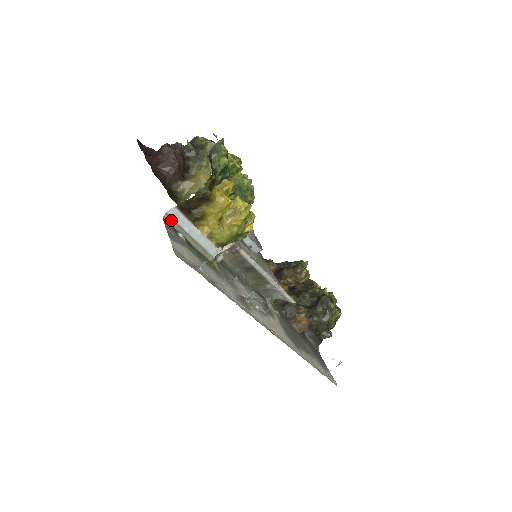
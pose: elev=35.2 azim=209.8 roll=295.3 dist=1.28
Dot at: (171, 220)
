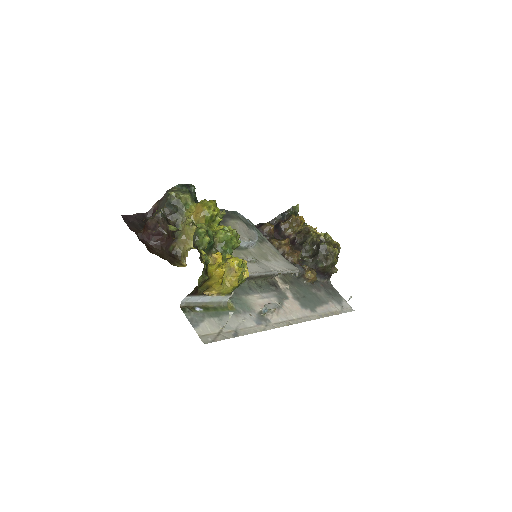
Dot at: (186, 303)
